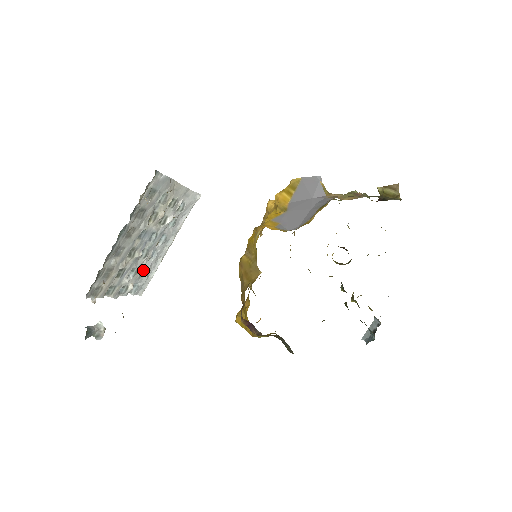
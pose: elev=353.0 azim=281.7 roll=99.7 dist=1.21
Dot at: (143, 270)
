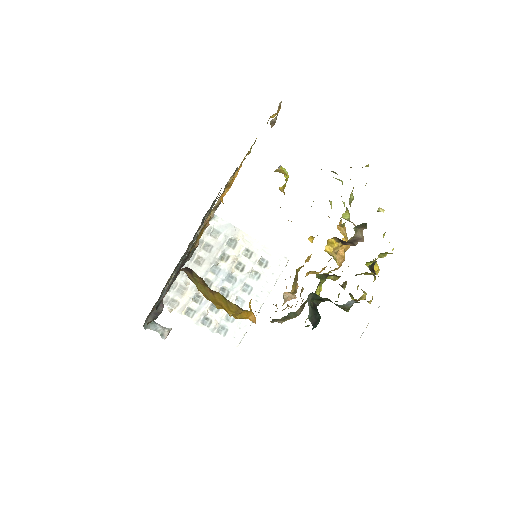
Dot at: occluded
